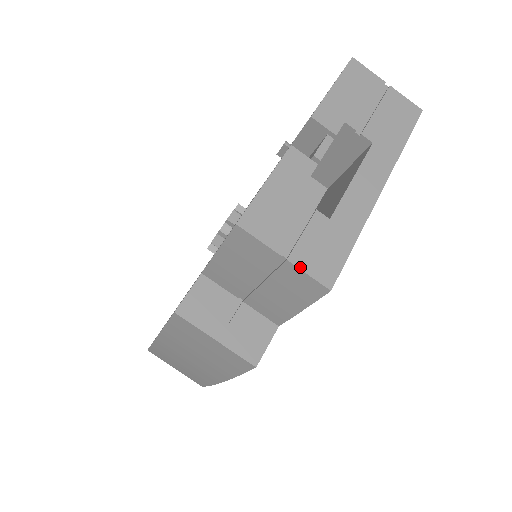
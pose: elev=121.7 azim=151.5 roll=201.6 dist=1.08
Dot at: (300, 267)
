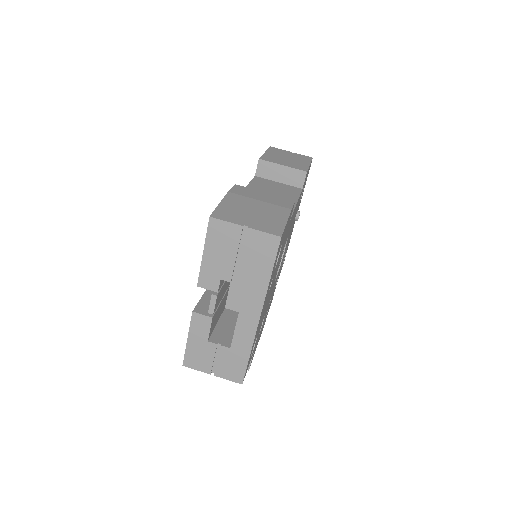
Dot at: (222, 377)
